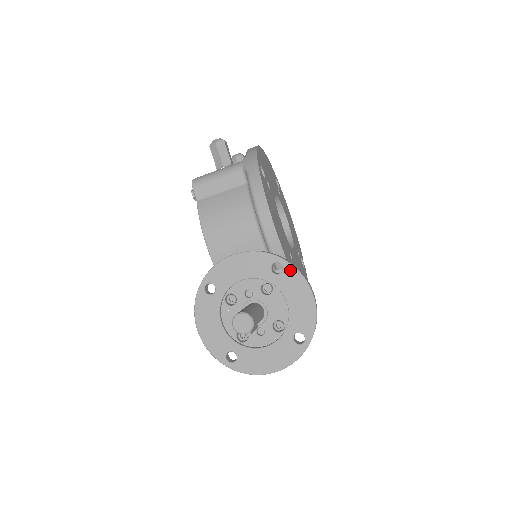
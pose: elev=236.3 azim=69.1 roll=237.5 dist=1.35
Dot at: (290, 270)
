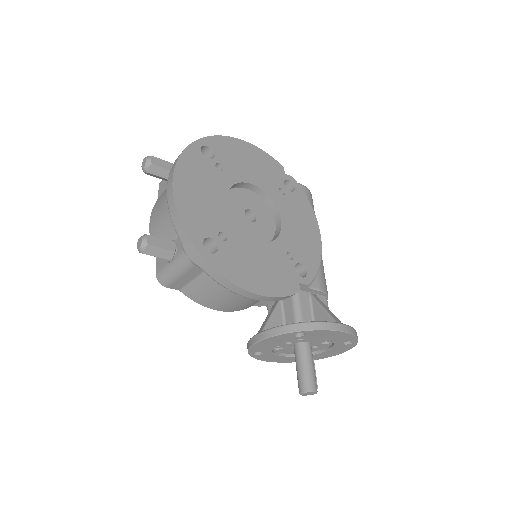
Dot at: (311, 332)
